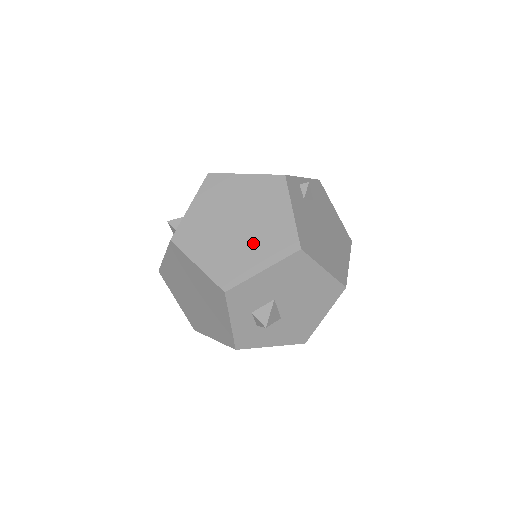
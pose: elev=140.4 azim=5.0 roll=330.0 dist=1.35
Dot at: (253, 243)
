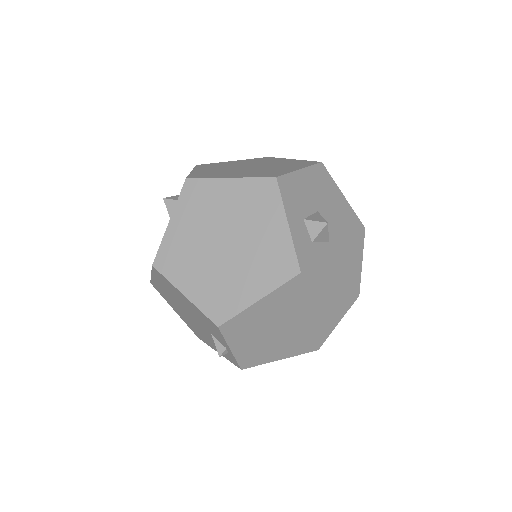
Dot at: (275, 167)
